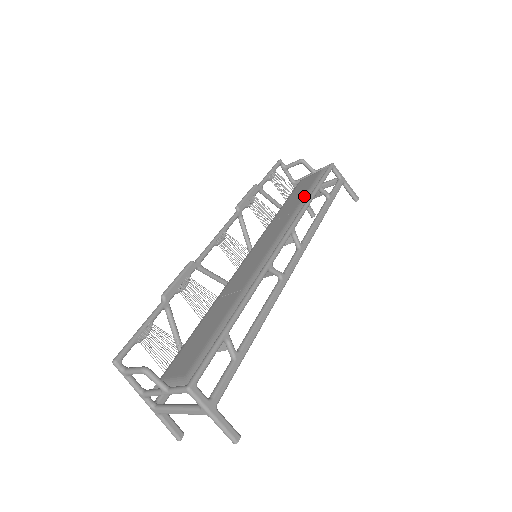
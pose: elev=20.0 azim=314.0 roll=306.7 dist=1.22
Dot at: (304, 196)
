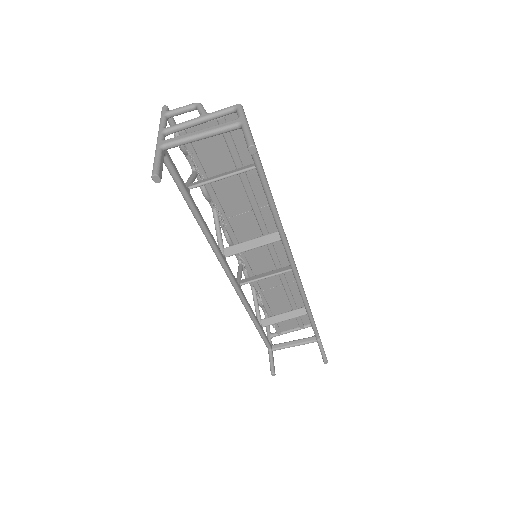
Dot at: (295, 294)
